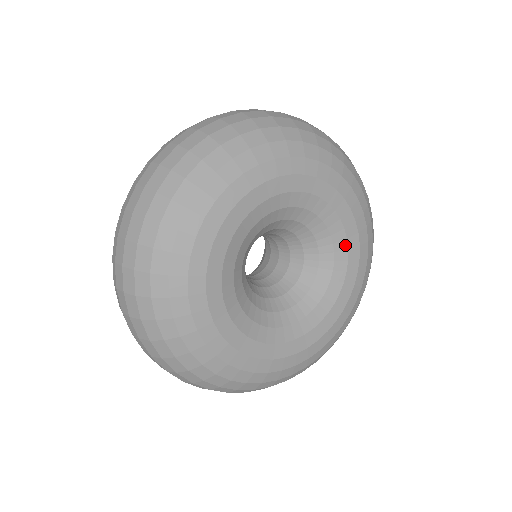
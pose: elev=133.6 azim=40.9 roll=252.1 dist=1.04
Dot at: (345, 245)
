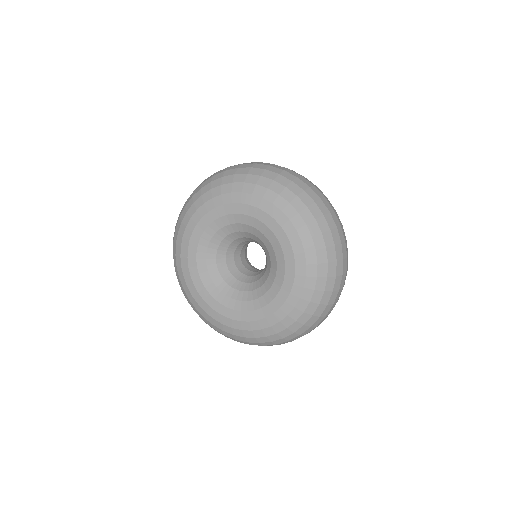
Dot at: (283, 260)
